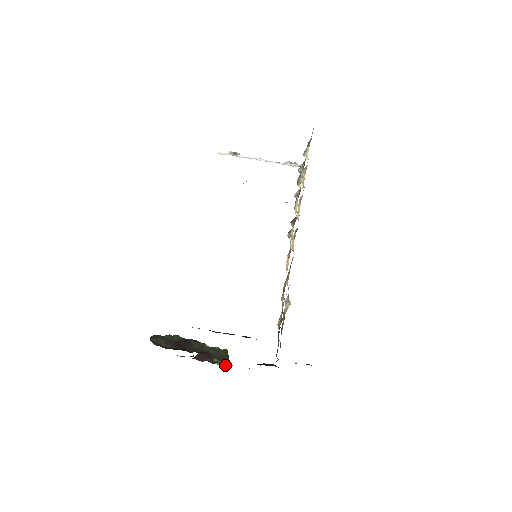
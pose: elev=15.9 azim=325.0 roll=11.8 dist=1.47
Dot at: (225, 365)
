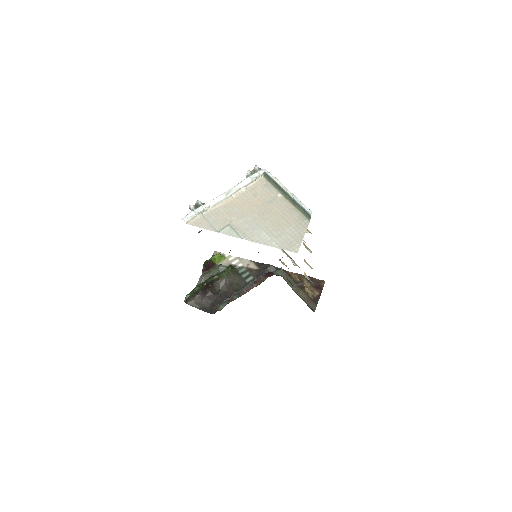
Dot at: (222, 259)
